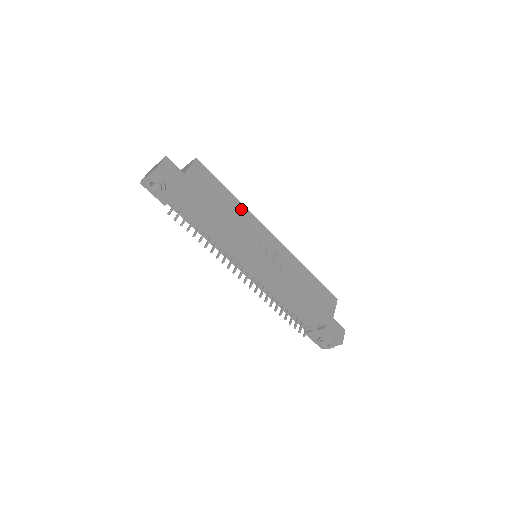
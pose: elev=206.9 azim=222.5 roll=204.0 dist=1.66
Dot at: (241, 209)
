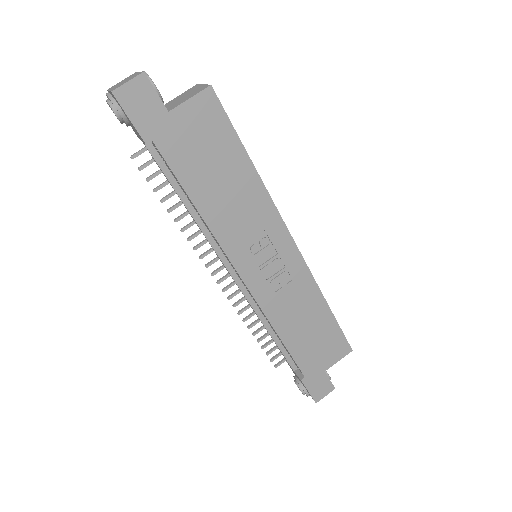
Dot at: (256, 192)
